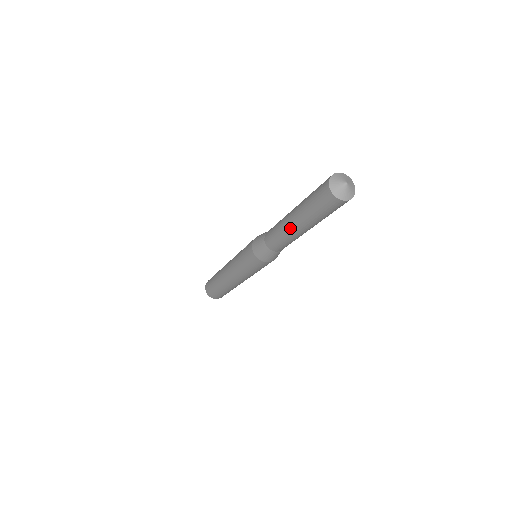
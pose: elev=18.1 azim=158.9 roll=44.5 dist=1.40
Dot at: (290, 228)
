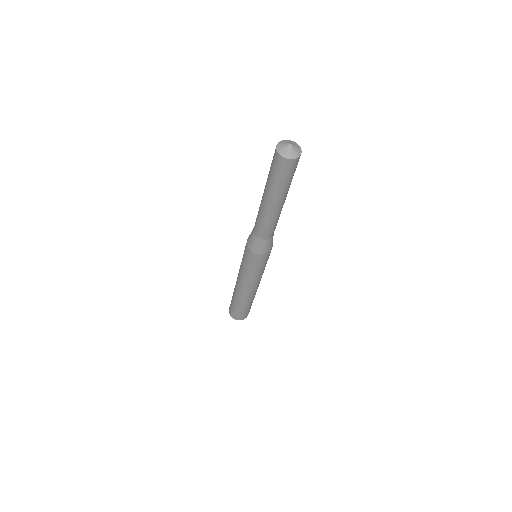
Dot at: (269, 209)
